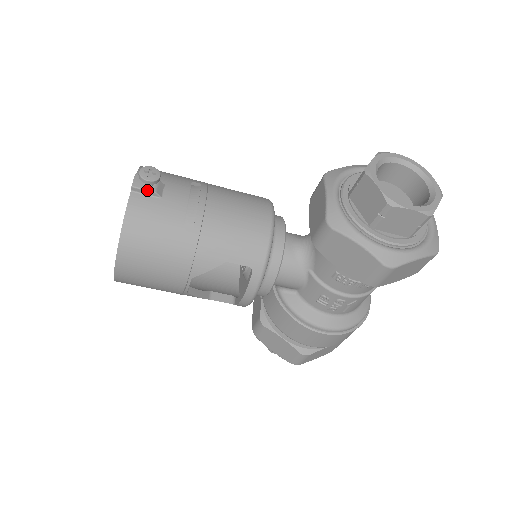
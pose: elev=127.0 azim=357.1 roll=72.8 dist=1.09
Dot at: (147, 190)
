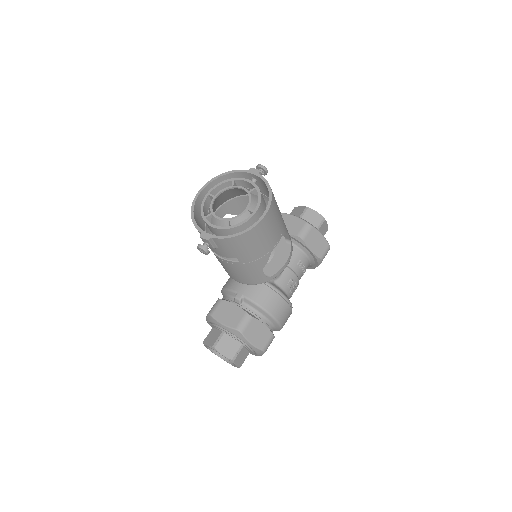
Dot at: occluded
